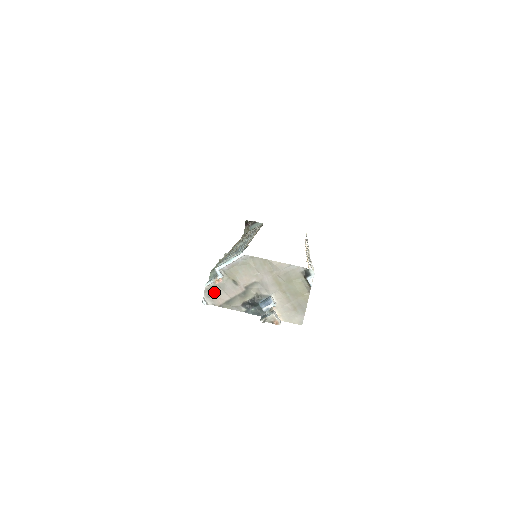
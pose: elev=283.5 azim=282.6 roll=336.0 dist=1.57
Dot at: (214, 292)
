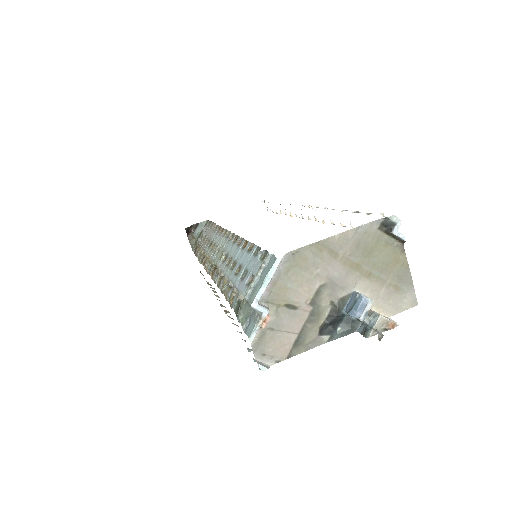
Dot at: (267, 342)
